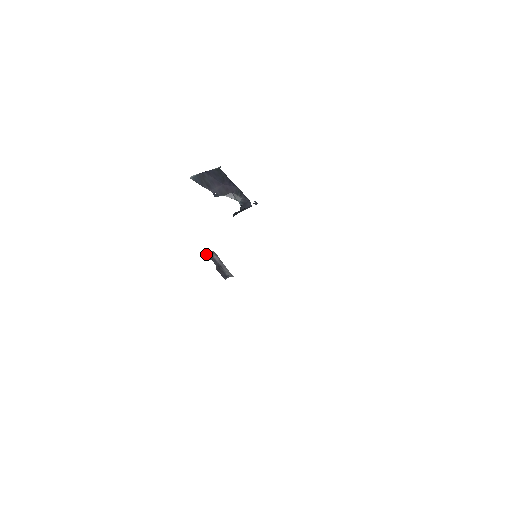
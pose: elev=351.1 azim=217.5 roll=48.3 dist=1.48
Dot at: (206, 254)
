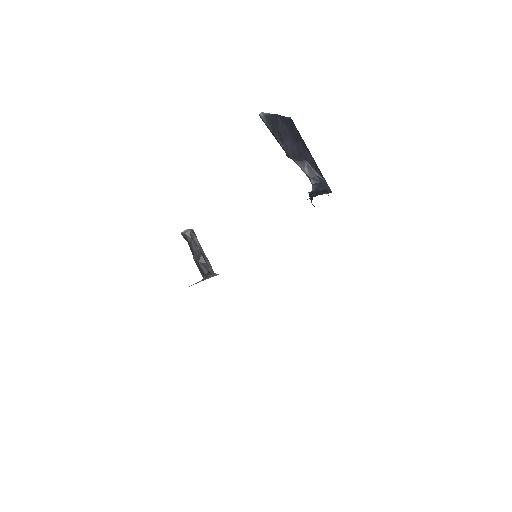
Dot at: (183, 231)
